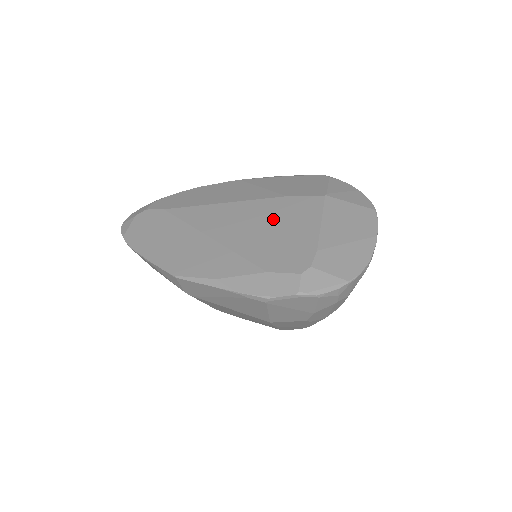
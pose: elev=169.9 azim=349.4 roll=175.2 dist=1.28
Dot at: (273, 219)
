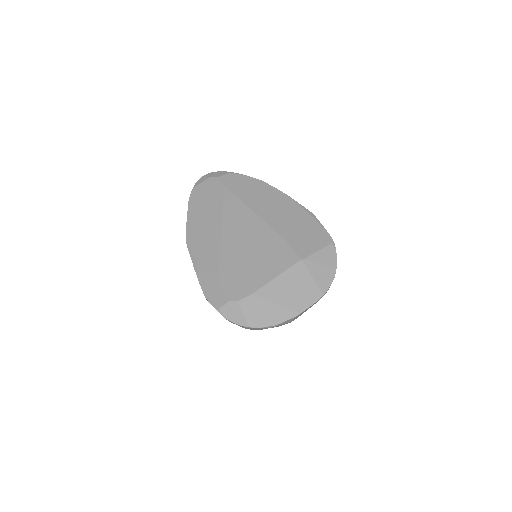
Dot at: (259, 250)
